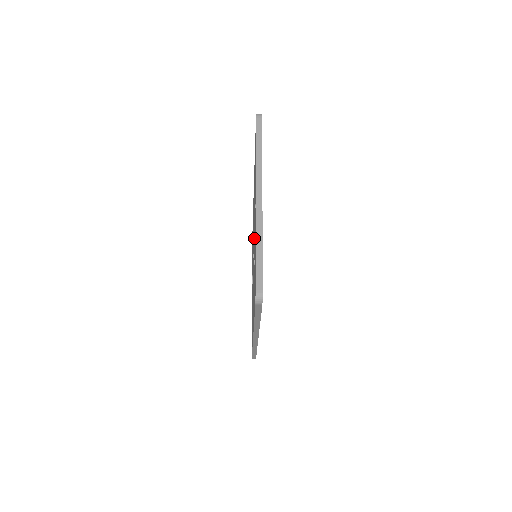
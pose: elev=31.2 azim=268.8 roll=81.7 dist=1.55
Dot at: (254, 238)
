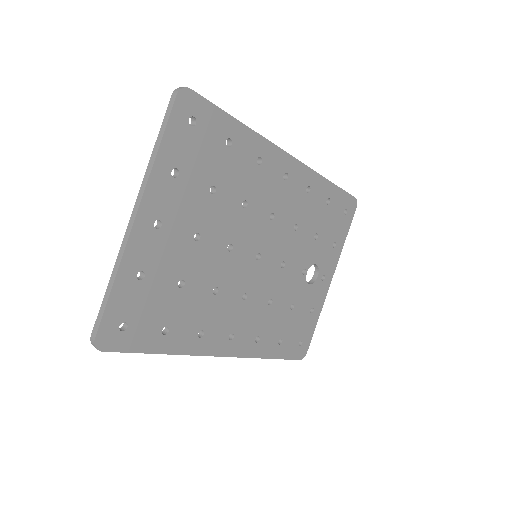
Dot at: occluded
